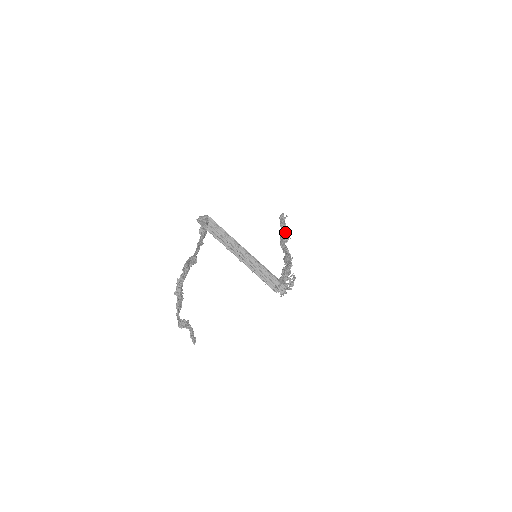
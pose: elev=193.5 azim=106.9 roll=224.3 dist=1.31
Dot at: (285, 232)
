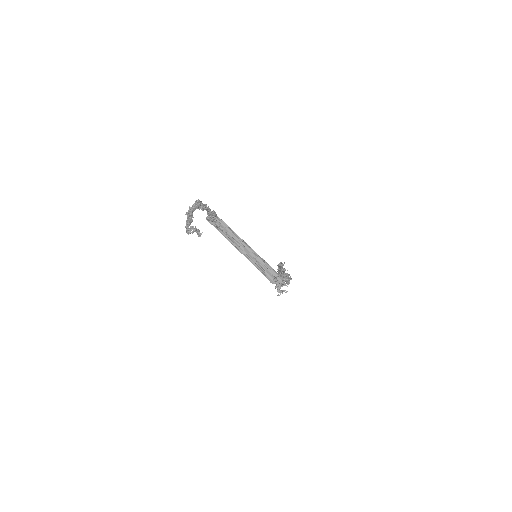
Dot at: (282, 267)
